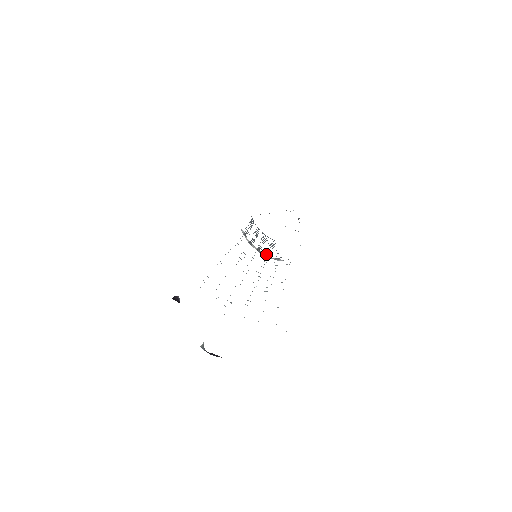
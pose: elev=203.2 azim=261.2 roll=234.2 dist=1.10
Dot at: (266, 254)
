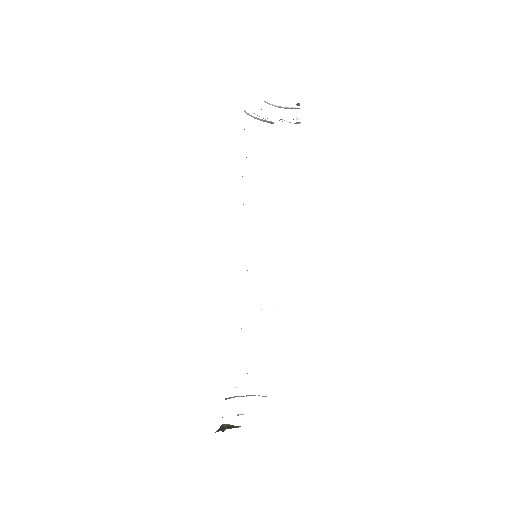
Dot at: occluded
